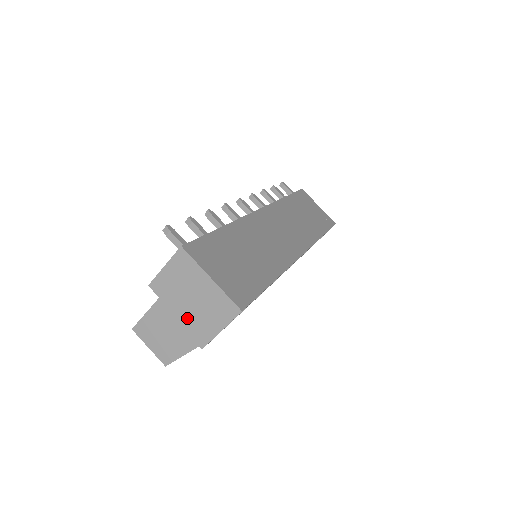
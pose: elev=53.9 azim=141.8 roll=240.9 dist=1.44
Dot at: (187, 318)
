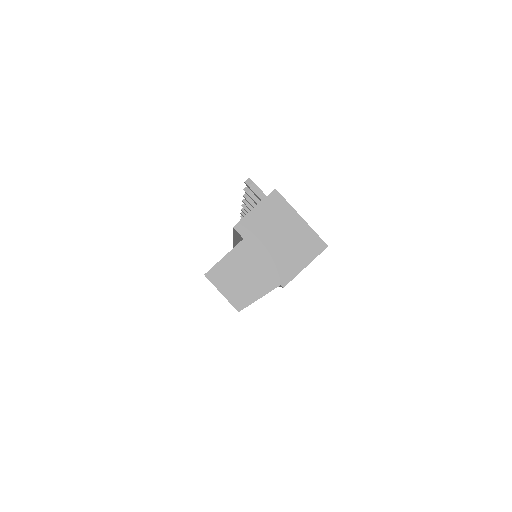
Dot at: (271, 257)
